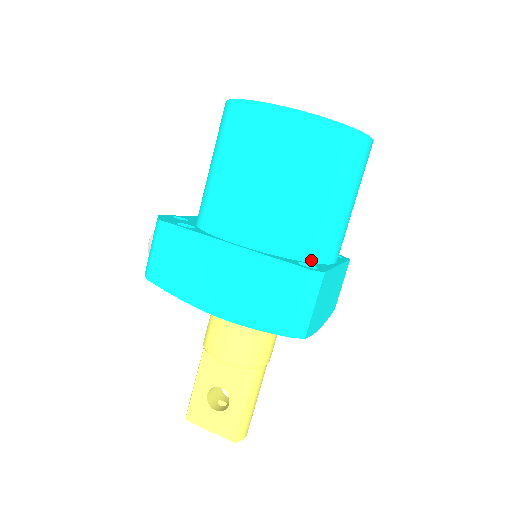
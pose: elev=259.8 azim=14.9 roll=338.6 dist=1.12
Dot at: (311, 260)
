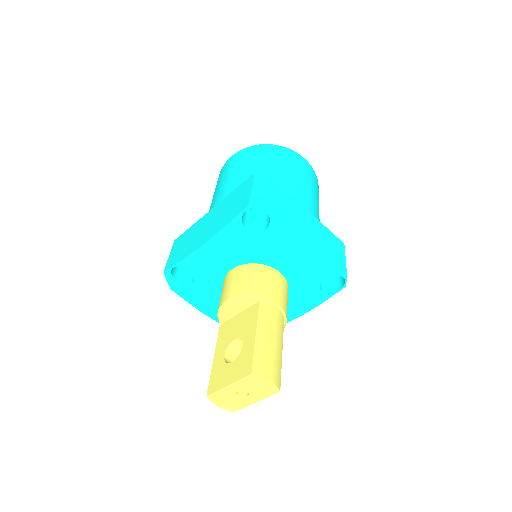
Dot at: occluded
